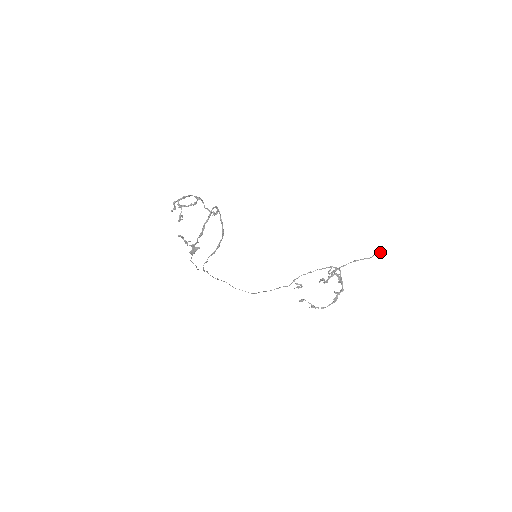
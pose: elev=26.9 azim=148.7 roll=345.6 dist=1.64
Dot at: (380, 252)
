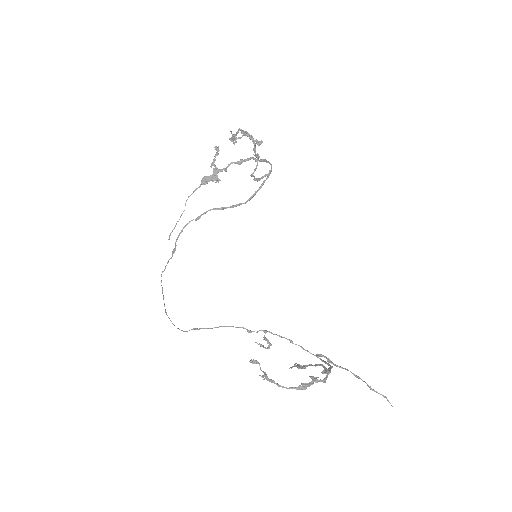
Dot at: occluded
